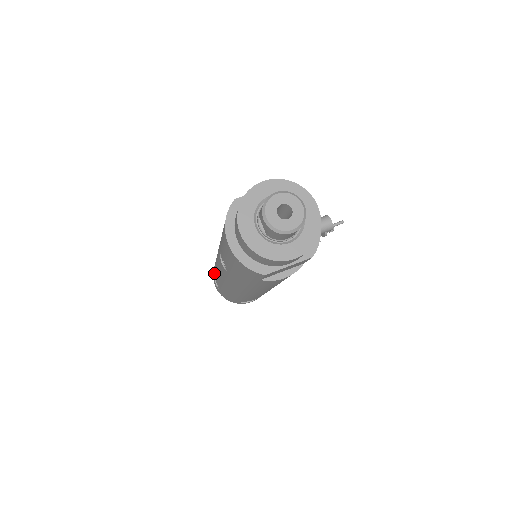
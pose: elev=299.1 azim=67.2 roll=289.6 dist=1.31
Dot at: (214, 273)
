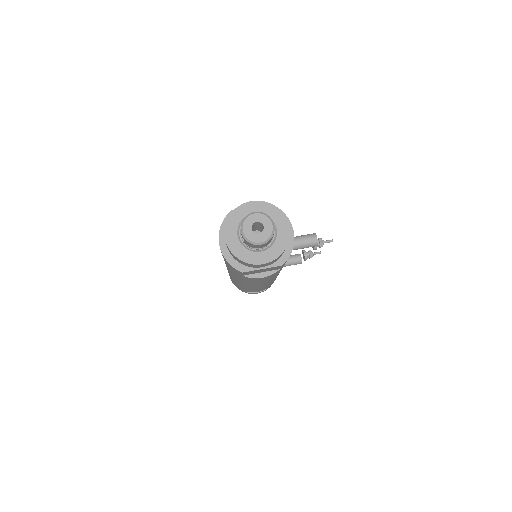
Dot at: occluded
